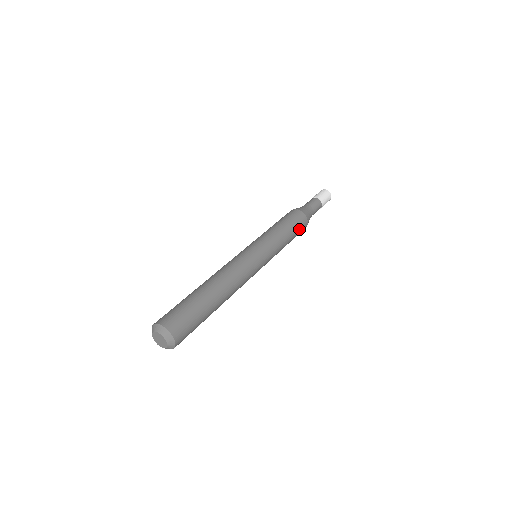
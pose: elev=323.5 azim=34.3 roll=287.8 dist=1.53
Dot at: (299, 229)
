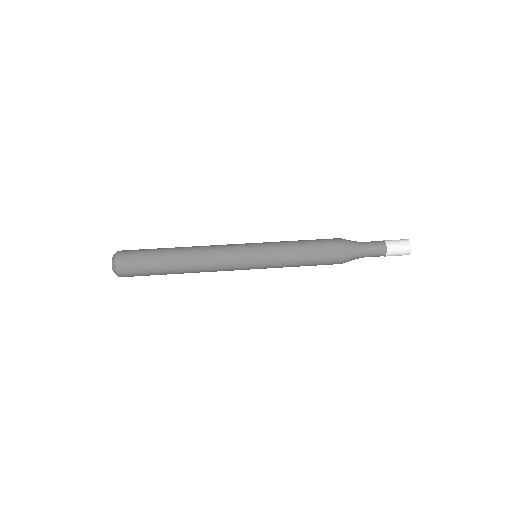
Dot at: occluded
